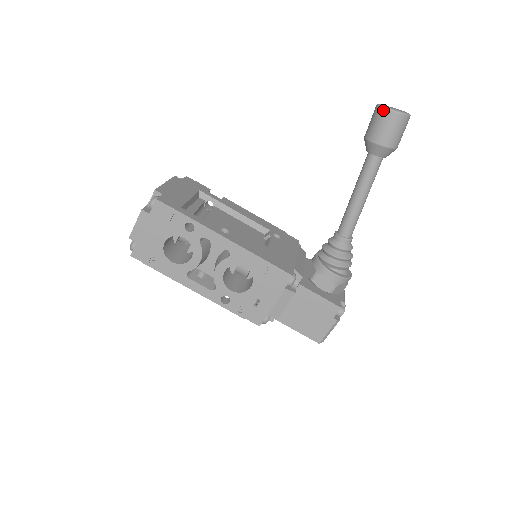
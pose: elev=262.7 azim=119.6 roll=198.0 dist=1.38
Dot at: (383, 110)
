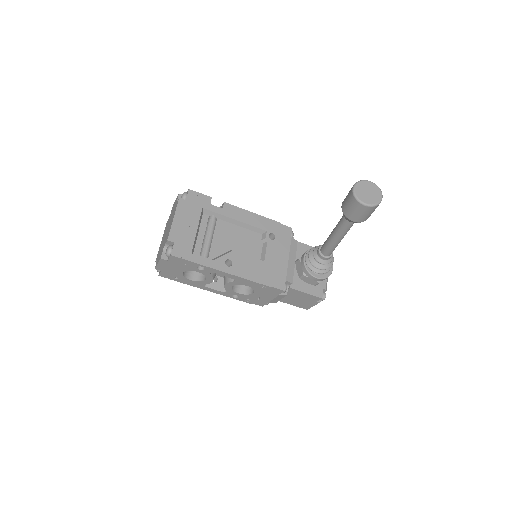
Dot at: (356, 202)
